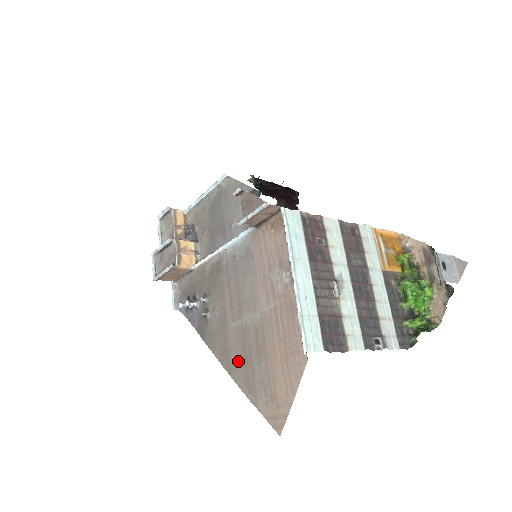
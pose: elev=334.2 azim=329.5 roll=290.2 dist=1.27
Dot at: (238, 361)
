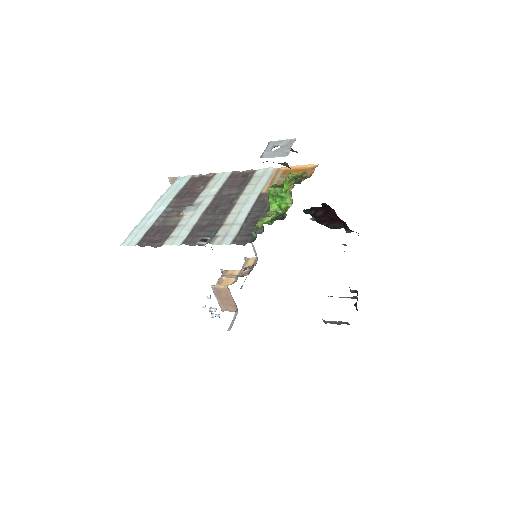
Dot at: occluded
